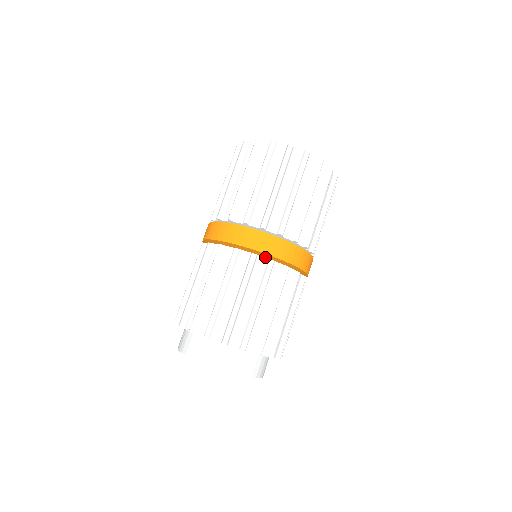
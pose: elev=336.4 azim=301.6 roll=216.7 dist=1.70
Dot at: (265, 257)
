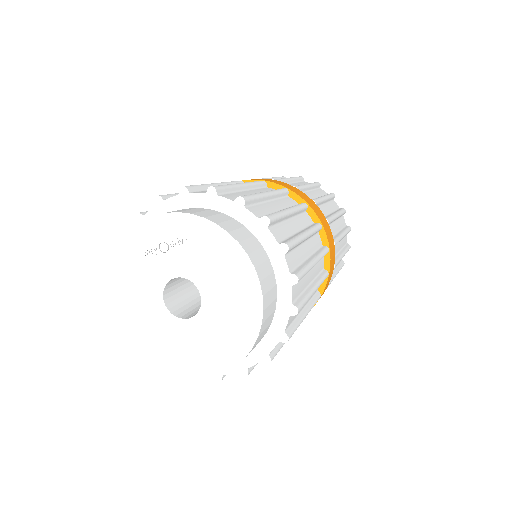
Dot at: occluded
